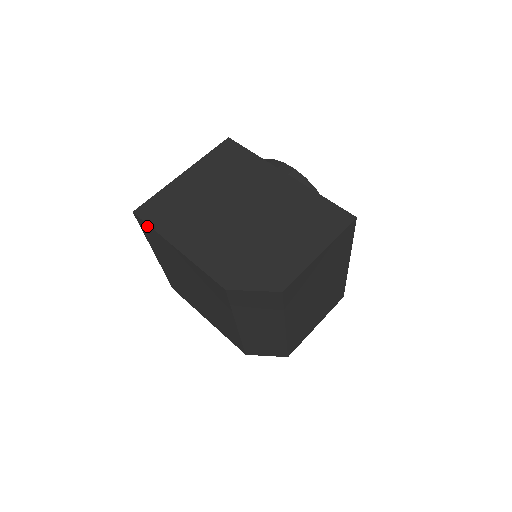
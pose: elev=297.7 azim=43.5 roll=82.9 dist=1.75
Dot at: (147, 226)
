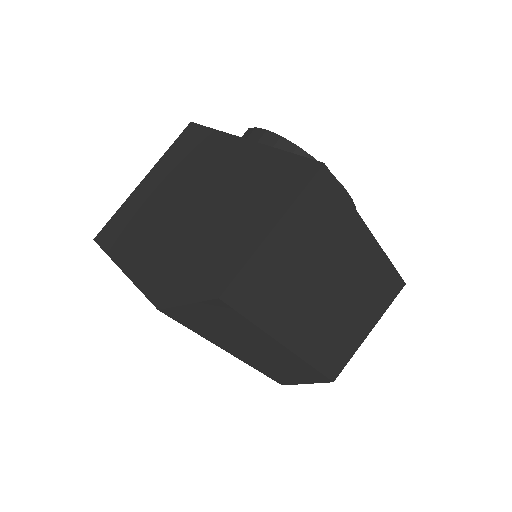
Dot at: occluded
